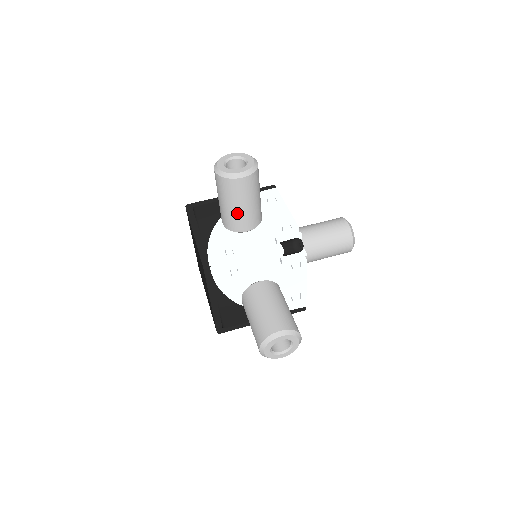
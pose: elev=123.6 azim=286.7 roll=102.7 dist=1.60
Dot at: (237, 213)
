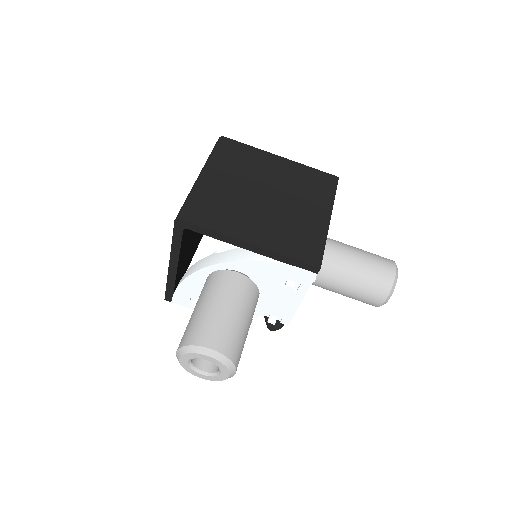
Dot at: occluded
